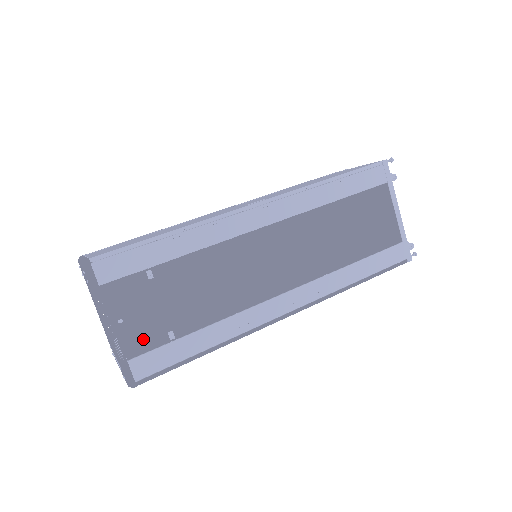
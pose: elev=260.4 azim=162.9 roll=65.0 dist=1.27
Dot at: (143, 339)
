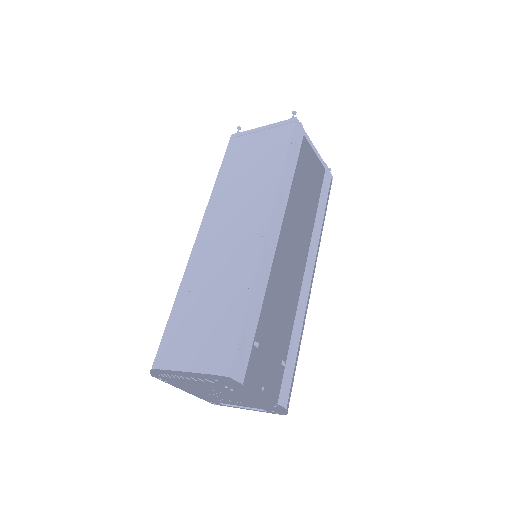
Dot at: (275, 383)
